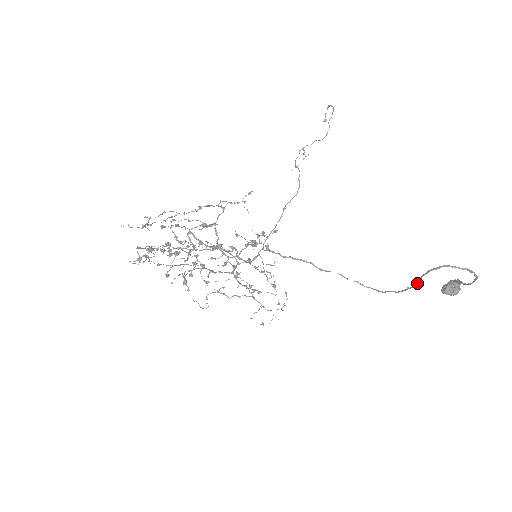
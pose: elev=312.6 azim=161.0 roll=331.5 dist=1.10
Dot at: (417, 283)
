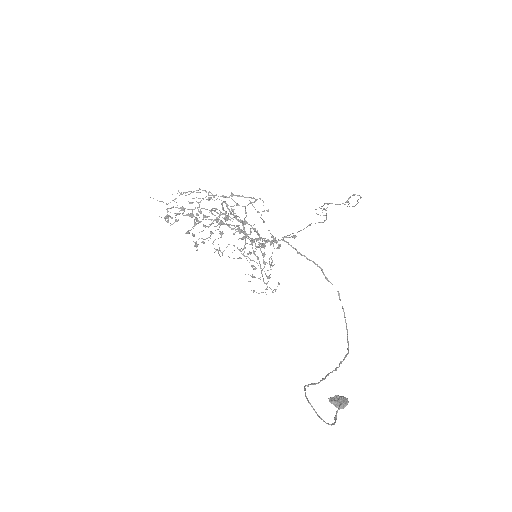
Dot at: (310, 384)
